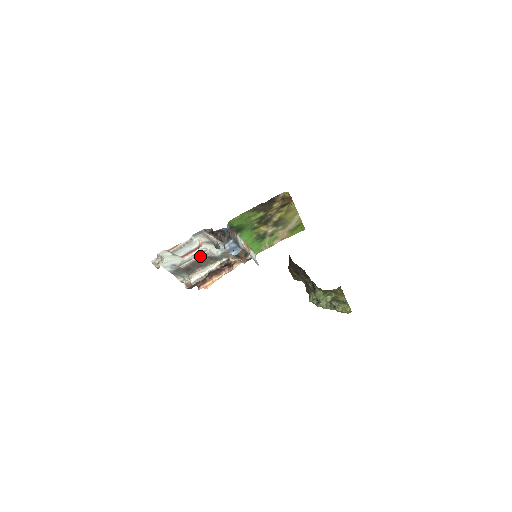
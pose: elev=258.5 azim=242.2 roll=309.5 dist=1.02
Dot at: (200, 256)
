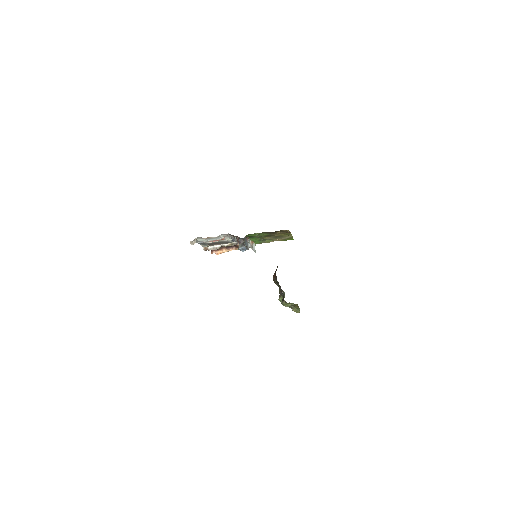
Dot at: (220, 241)
